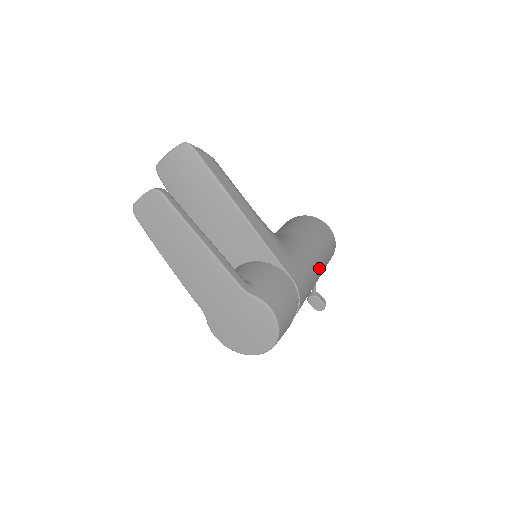
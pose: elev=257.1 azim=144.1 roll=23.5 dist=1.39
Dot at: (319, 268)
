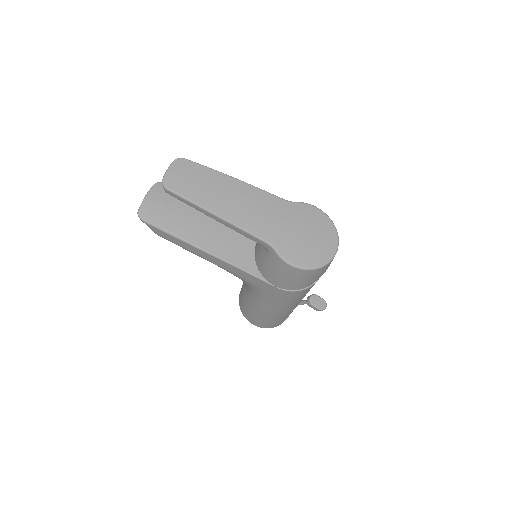
Dot at: occluded
